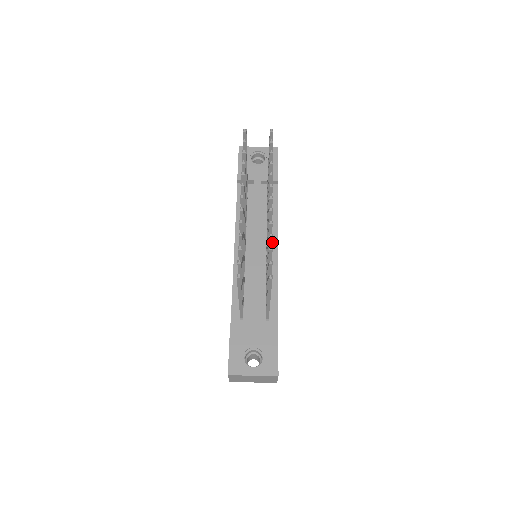
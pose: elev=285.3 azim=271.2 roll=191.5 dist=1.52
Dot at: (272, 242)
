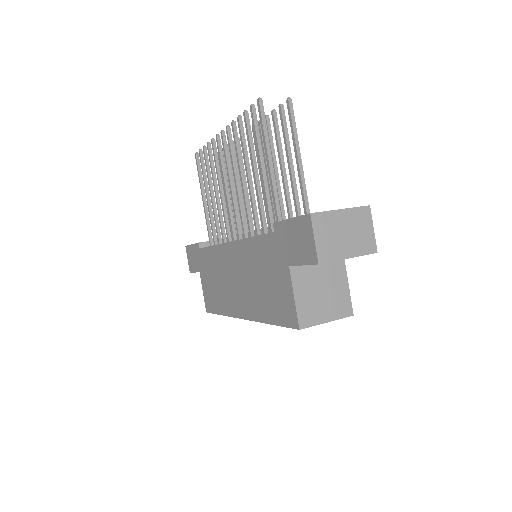
Dot at: occluded
